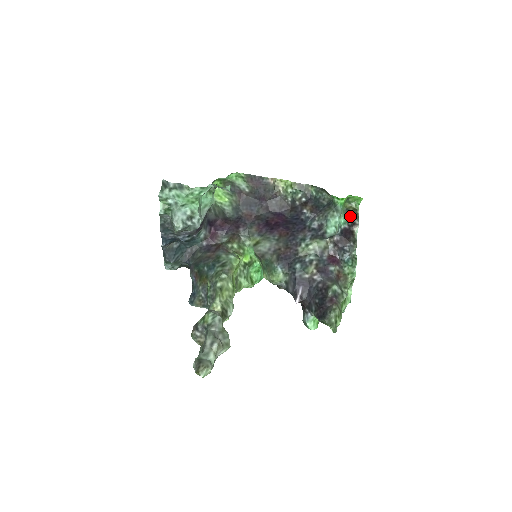
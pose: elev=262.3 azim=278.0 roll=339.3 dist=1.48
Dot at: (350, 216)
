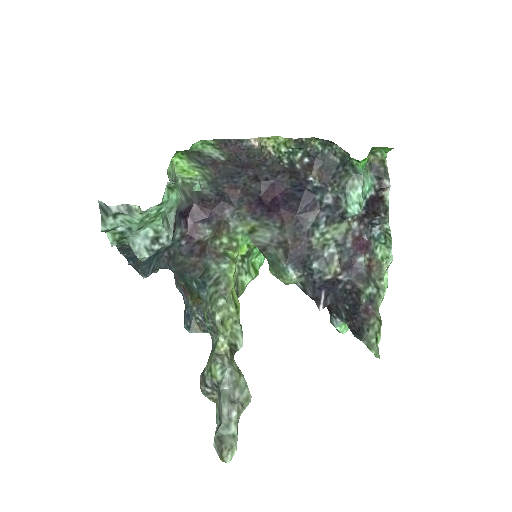
Dot at: (376, 174)
